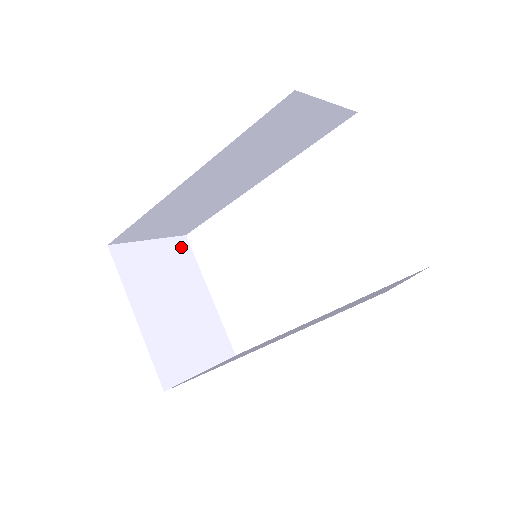
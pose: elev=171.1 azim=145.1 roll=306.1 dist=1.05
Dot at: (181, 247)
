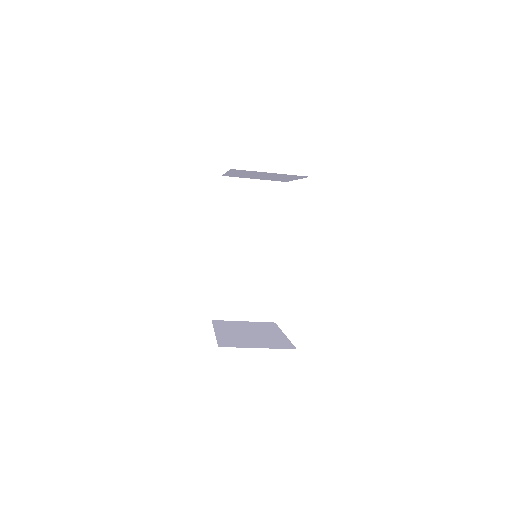
Dot at: (268, 324)
